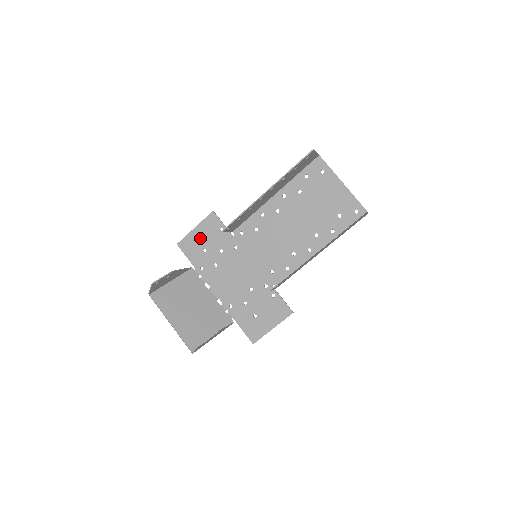
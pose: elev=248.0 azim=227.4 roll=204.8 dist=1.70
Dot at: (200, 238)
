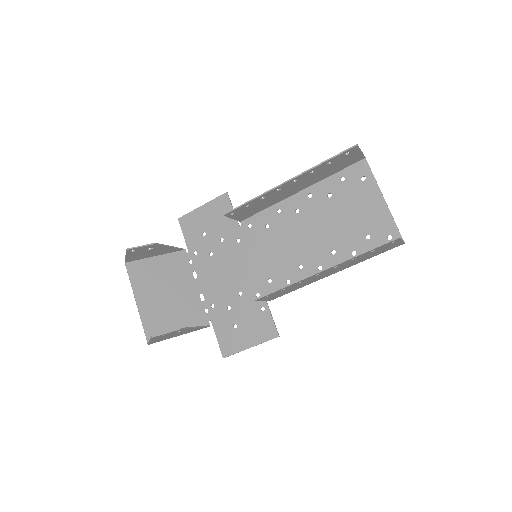
Dot at: (204, 219)
